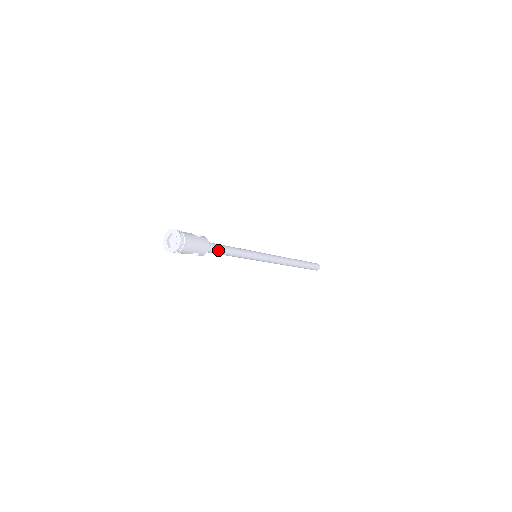
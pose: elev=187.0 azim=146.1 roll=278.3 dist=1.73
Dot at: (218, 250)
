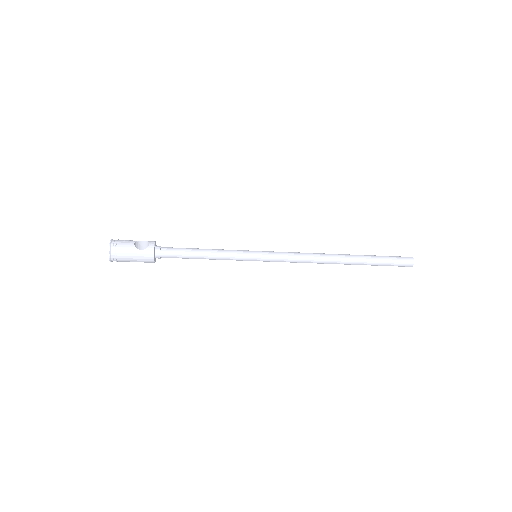
Dot at: (177, 257)
